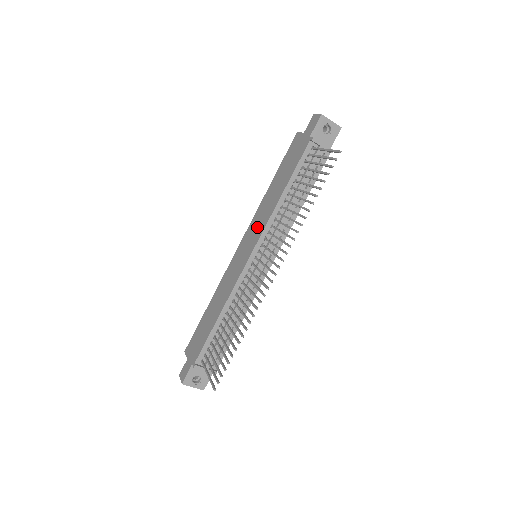
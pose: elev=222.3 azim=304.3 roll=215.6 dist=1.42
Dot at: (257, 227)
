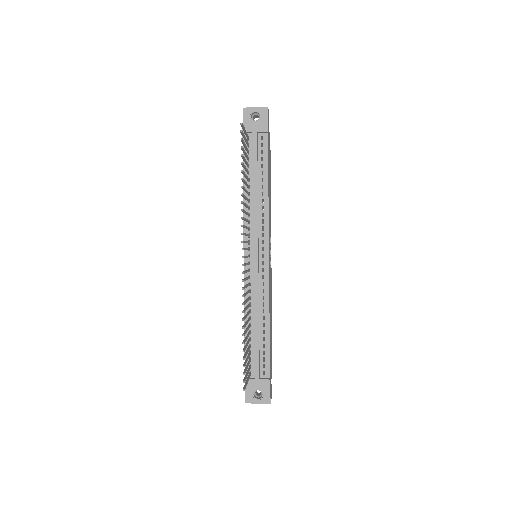
Dot at: occluded
